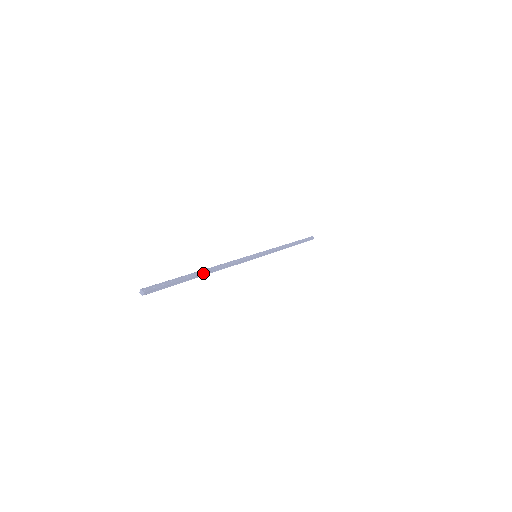
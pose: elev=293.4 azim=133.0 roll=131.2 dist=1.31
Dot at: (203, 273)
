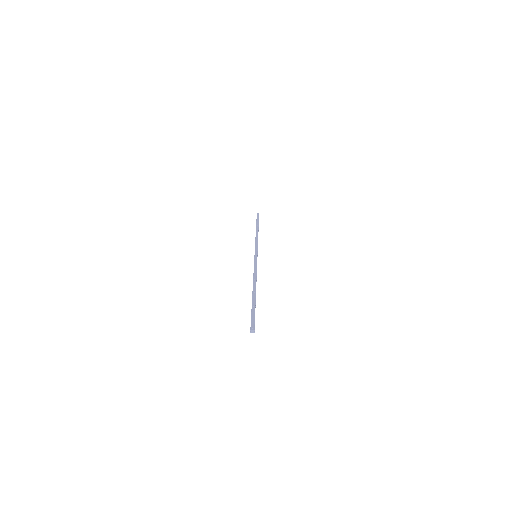
Dot at: (255, 292)
